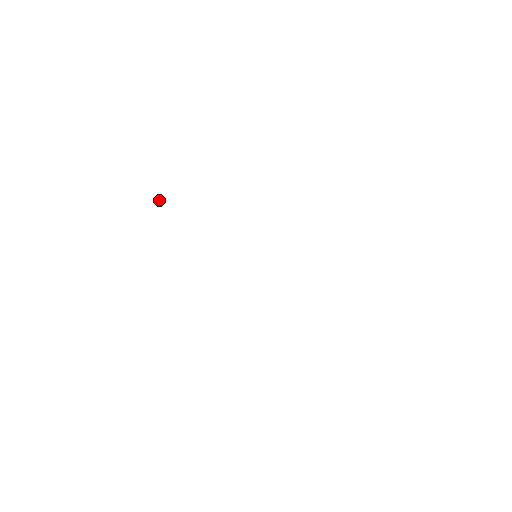
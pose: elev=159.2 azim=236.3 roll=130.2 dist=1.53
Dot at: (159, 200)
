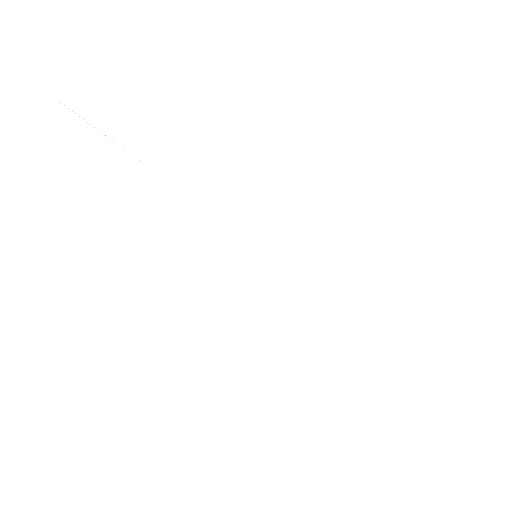
Dot at: occluded
